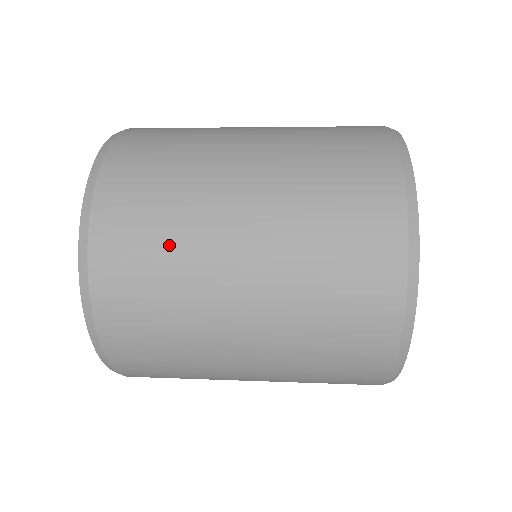
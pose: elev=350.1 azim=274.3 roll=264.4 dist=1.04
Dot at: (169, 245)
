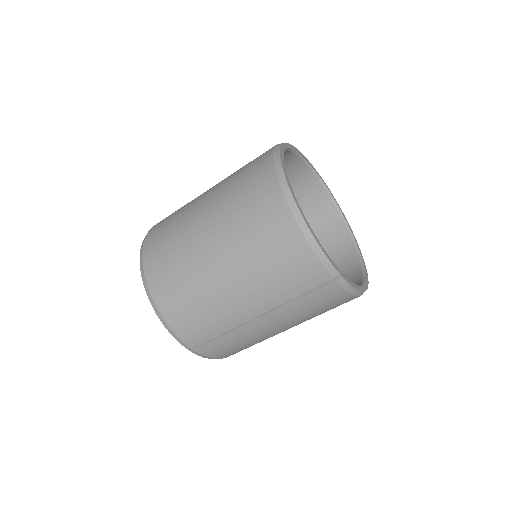
Dot at: occluded
